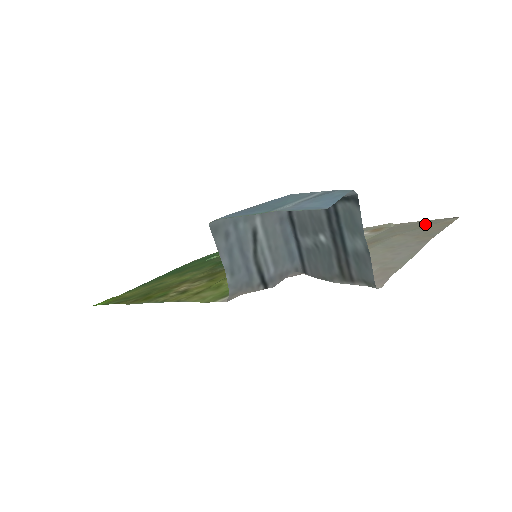
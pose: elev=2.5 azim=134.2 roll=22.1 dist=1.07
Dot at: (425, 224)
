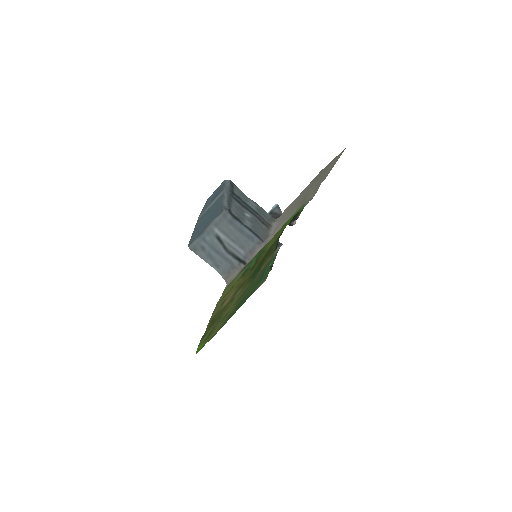
Dot at: (330, 167)
